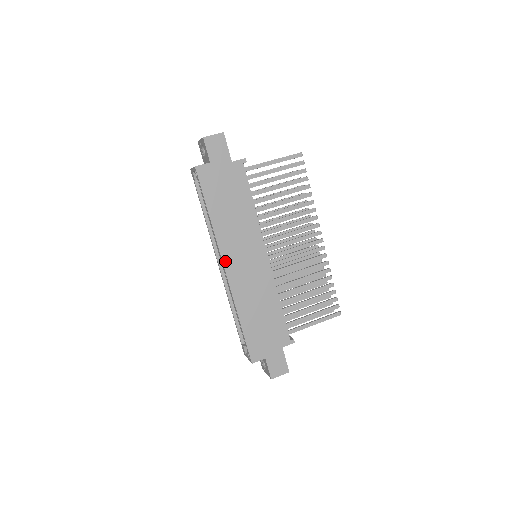
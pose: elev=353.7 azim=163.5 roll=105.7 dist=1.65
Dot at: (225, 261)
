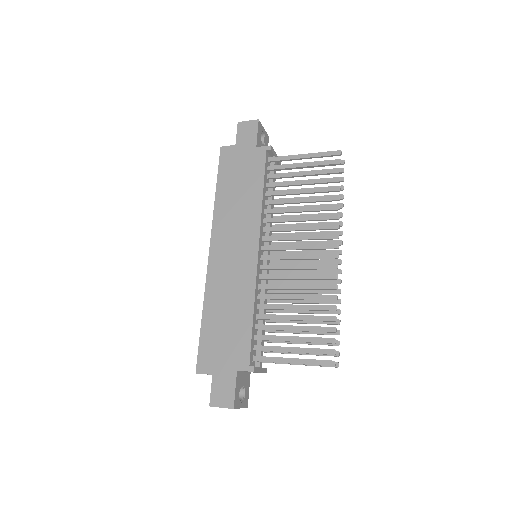
Dot at: (213, 243)
